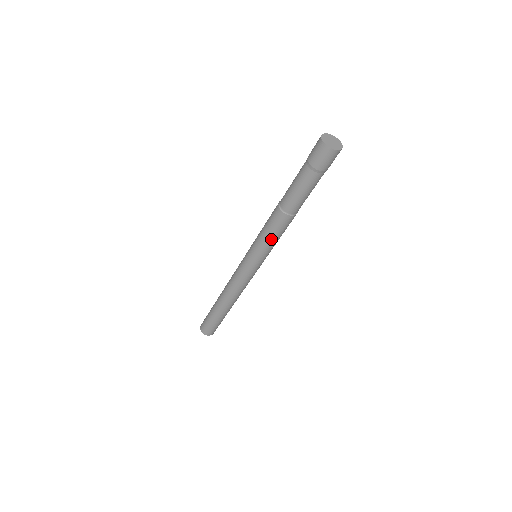
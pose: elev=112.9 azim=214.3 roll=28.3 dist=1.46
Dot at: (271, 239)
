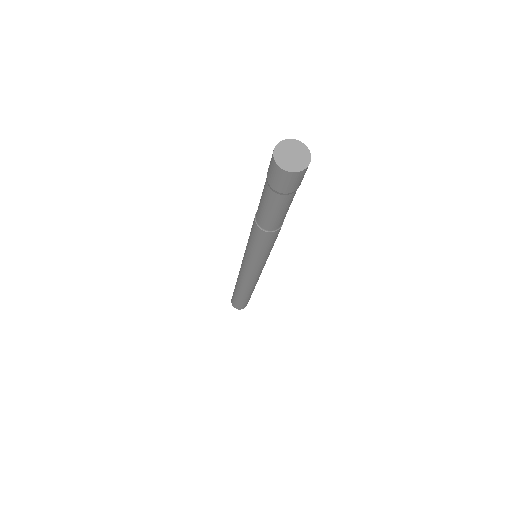
Dot at: (266, 250)
